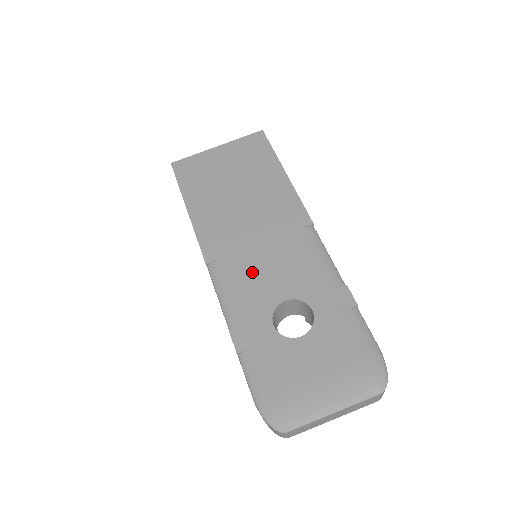
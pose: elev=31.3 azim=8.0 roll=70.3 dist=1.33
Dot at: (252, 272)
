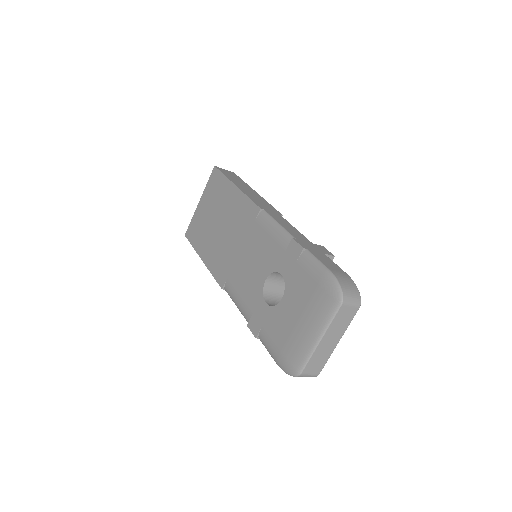
Dot at: (243, 274)
